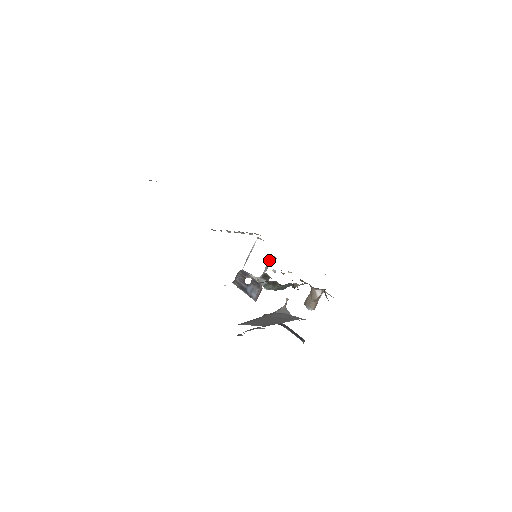
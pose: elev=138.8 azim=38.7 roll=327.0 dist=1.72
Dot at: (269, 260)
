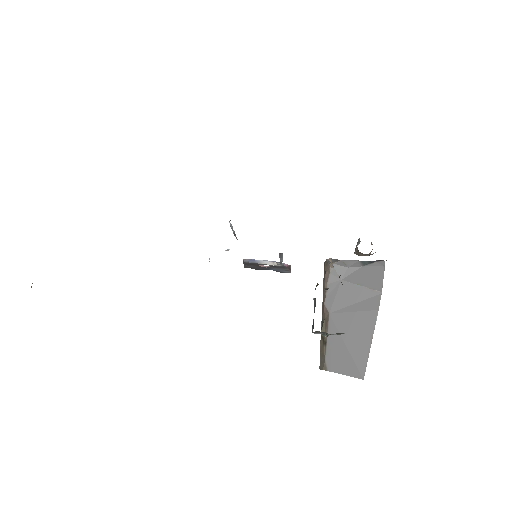
Dot at: (279, 256)
